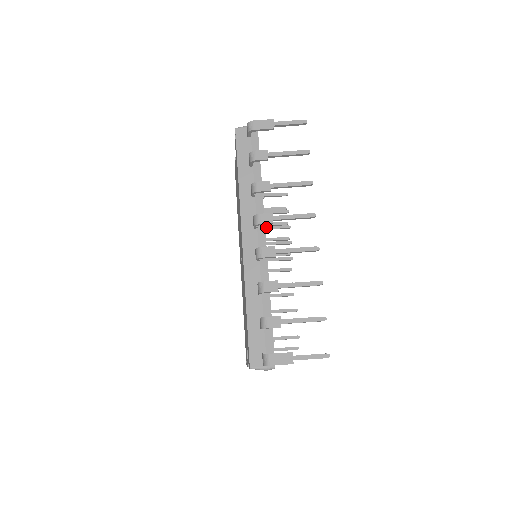
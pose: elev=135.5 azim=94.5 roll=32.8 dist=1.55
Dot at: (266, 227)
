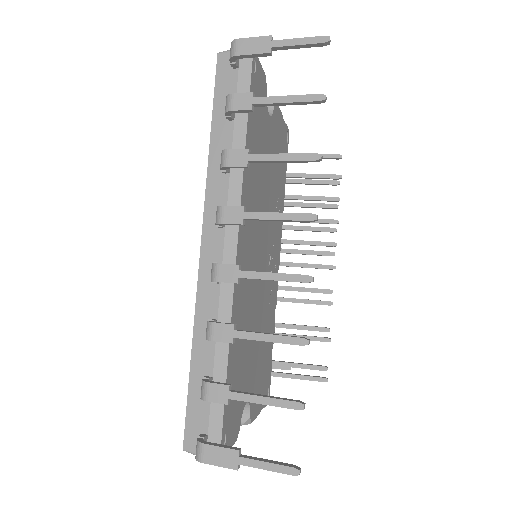
Dot at: (302, 204)
